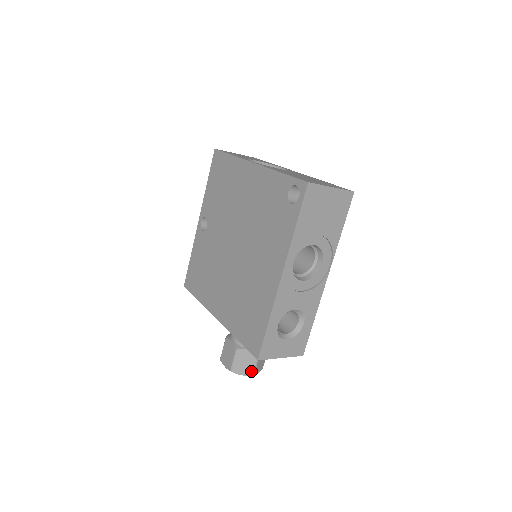
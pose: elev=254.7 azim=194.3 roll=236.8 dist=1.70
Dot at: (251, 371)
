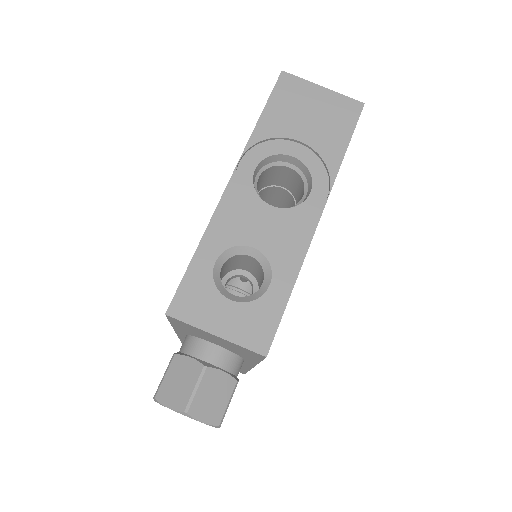
Dot at: (184, 401)
